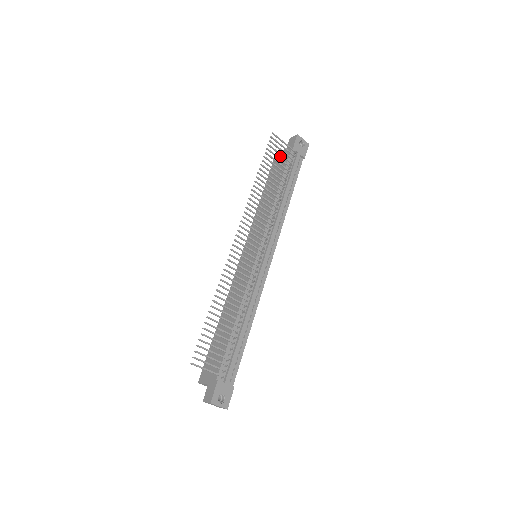
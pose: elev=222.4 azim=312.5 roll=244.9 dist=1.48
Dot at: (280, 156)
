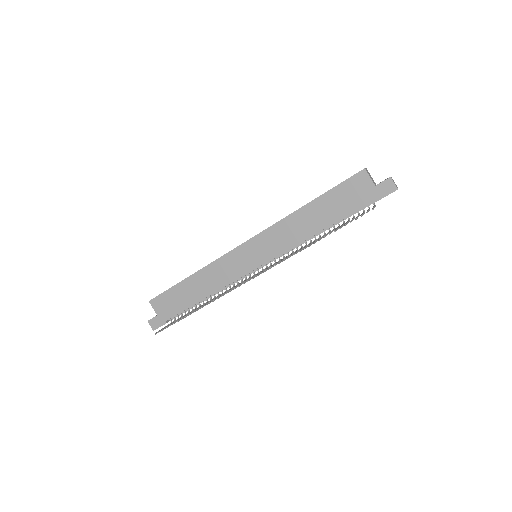
Dot at: (363, 185)
